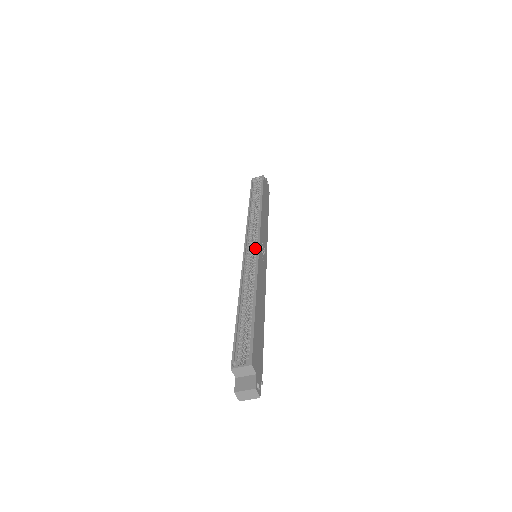
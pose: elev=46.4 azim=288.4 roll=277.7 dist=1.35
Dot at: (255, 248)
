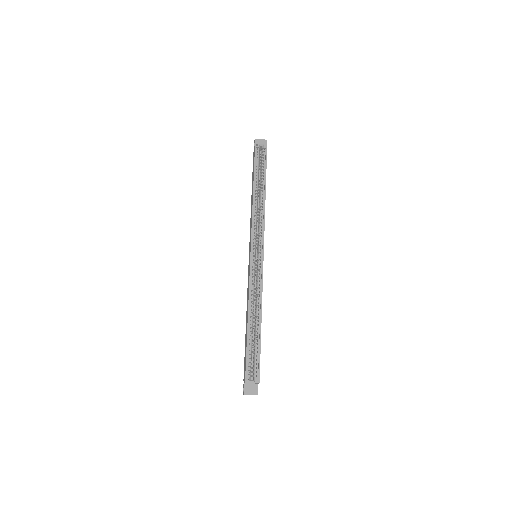
Dot at: (259, 255)
